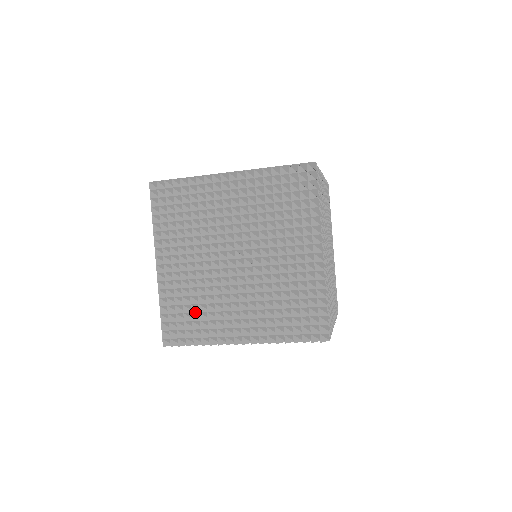
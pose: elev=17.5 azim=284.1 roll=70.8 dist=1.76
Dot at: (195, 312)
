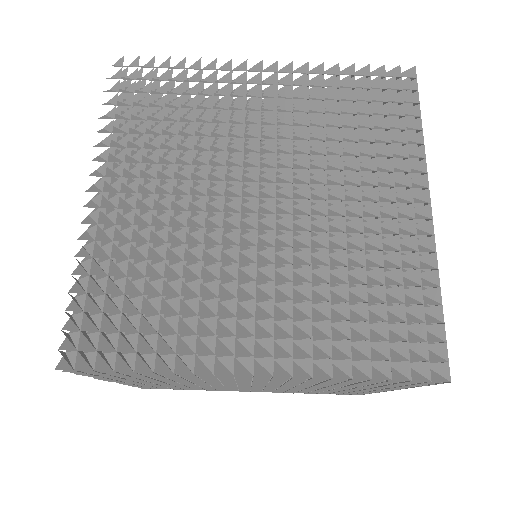
Dot at: occluded
